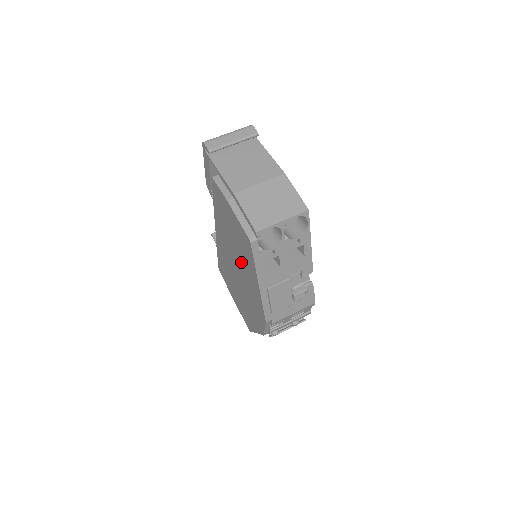
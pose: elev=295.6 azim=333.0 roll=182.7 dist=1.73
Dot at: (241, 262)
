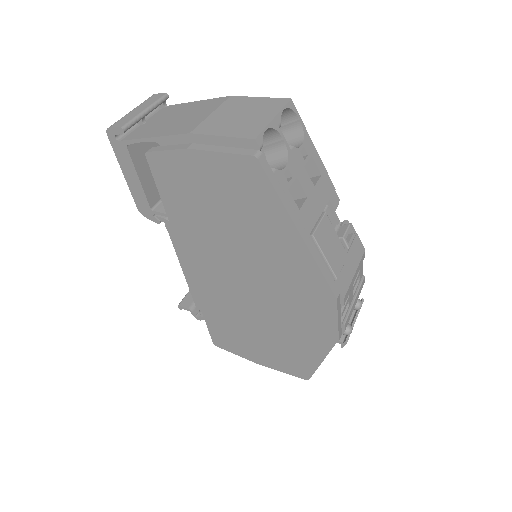
Dot at: (251, 245)
